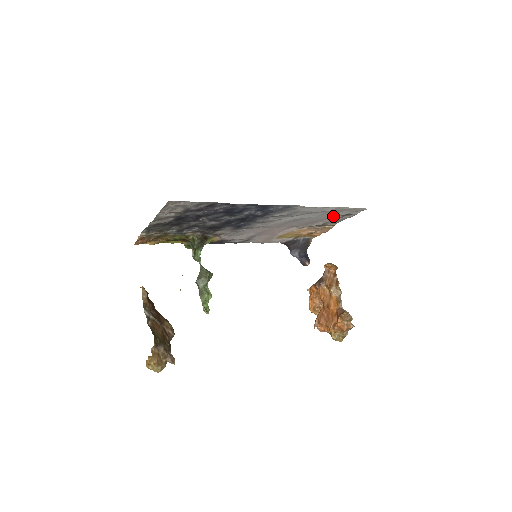
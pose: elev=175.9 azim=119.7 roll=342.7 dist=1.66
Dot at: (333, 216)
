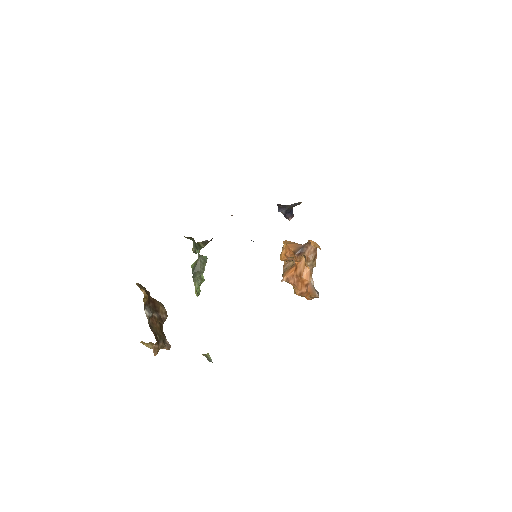
Dot at: occluded
